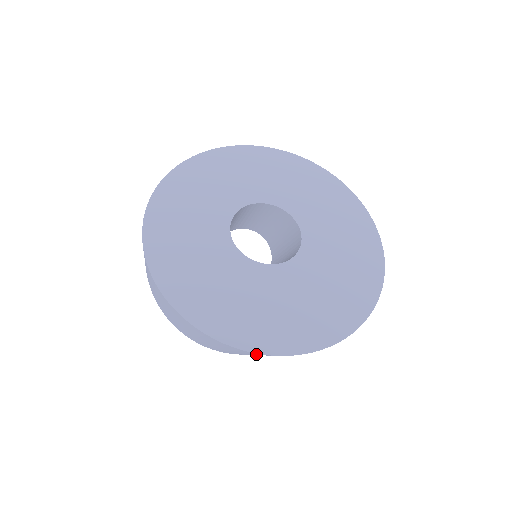
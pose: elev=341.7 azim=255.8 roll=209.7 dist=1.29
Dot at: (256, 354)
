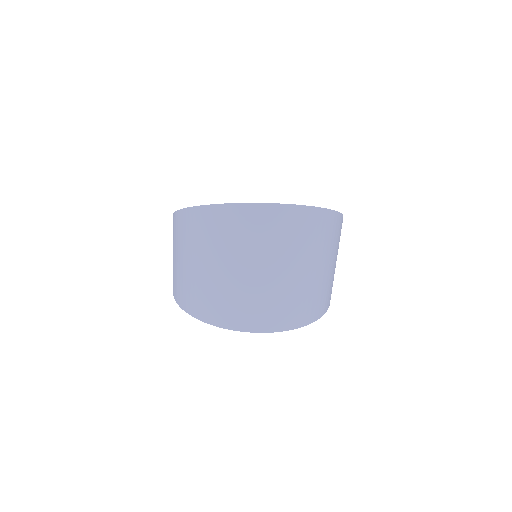
Dot at: (245, 224)
